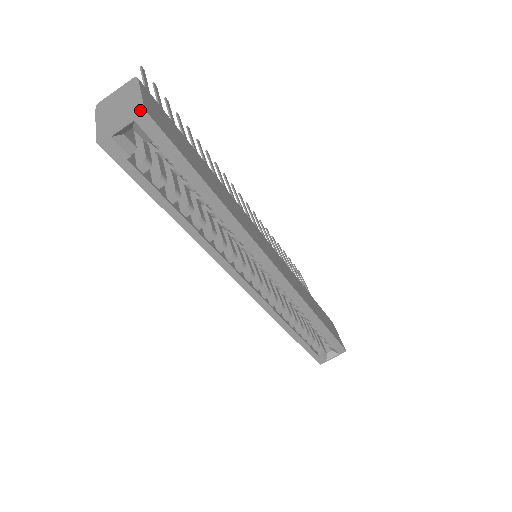
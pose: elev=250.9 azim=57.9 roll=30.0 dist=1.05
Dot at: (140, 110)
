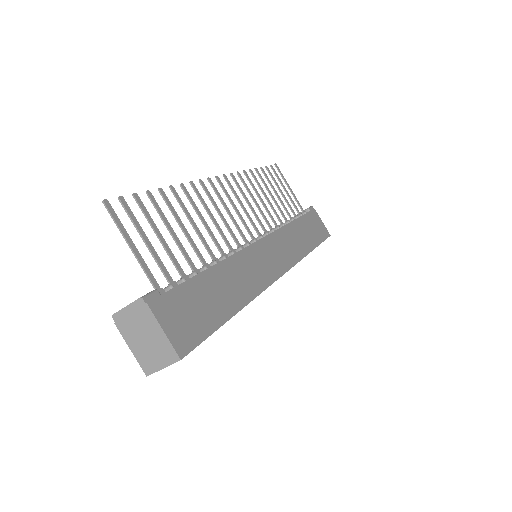
Dot at: (176, 359)
